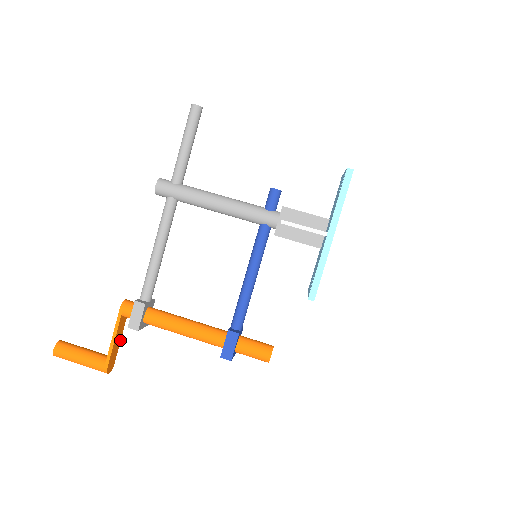
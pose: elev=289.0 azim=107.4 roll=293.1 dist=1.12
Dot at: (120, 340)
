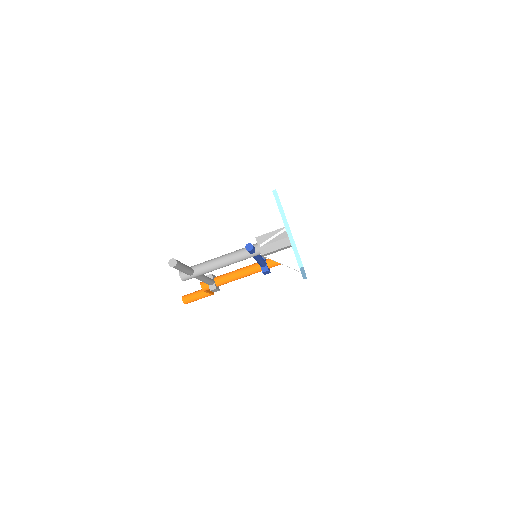
Dot at: occluded
